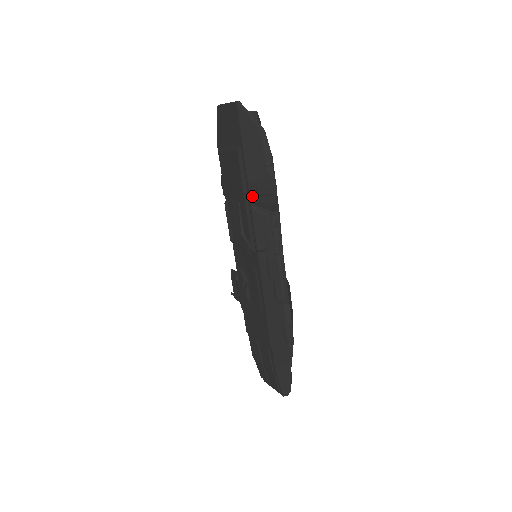
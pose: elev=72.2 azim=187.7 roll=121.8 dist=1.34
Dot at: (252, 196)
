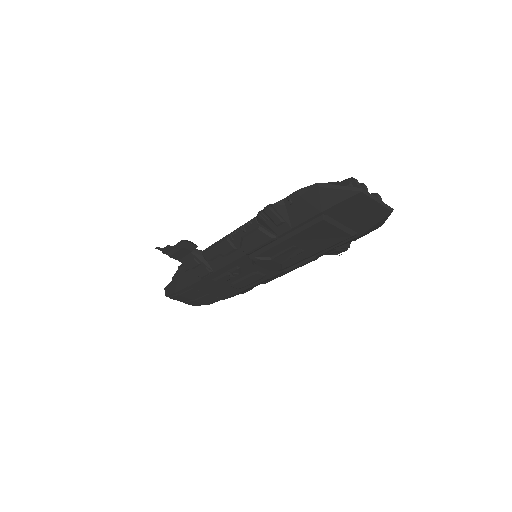
Dot at: (325, 253)
